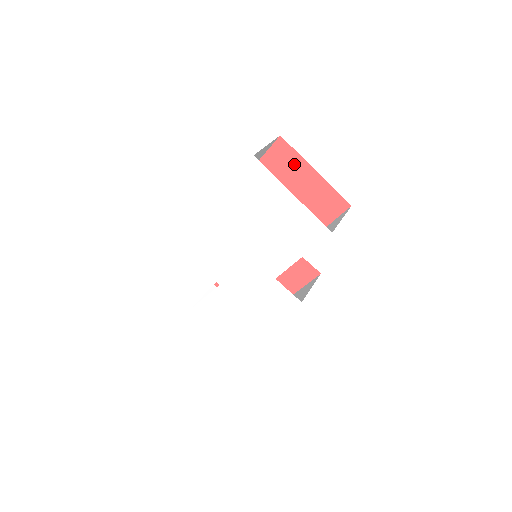
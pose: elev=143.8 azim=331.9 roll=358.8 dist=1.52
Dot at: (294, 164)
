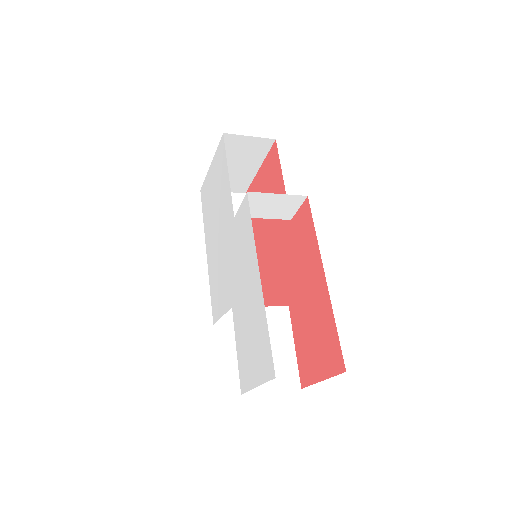
Dot at: (255, 189)
